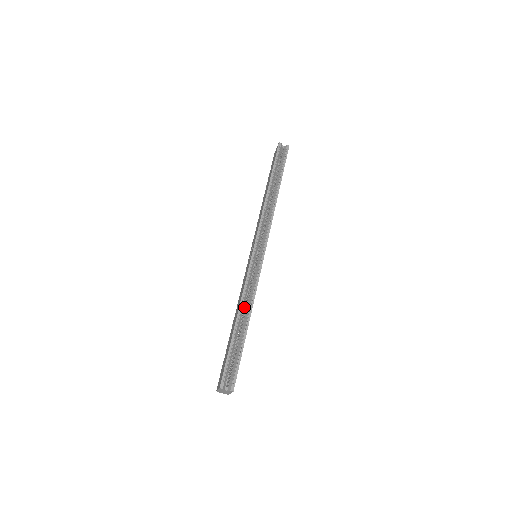
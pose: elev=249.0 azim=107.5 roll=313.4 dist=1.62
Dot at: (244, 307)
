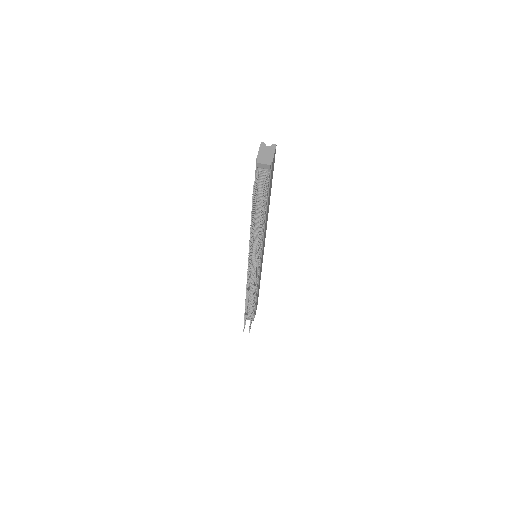
Dot at: occluded
